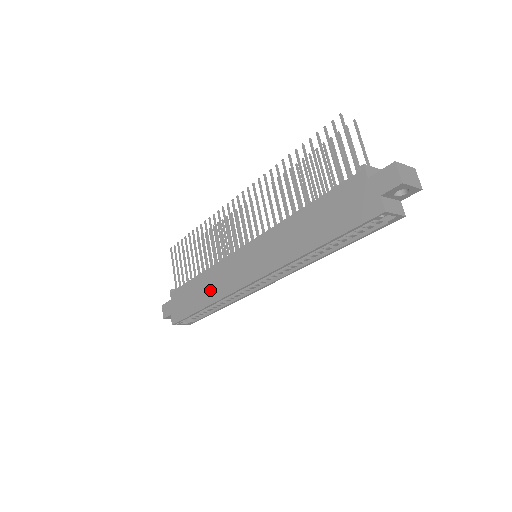
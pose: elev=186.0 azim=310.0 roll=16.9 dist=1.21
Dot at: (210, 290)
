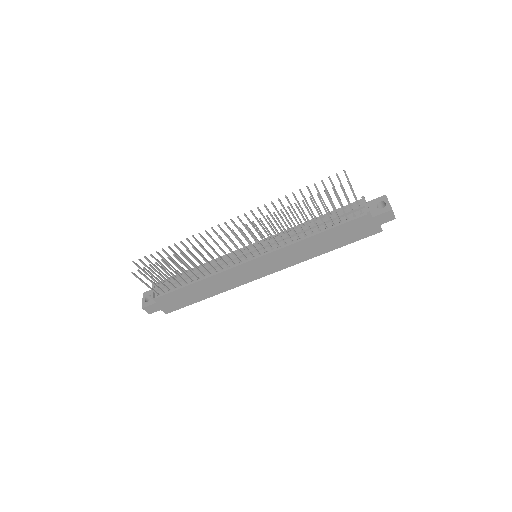
Dot at: (216, 288)
